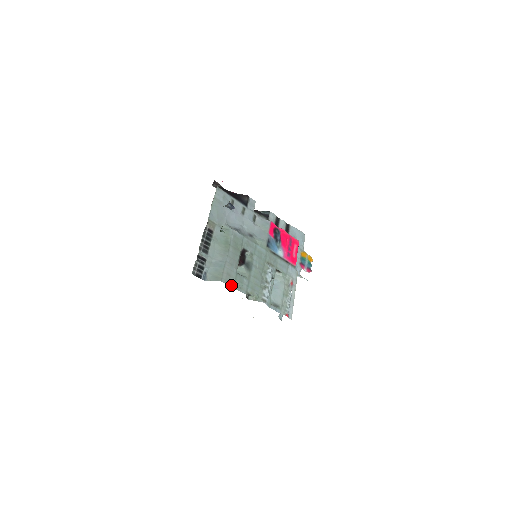
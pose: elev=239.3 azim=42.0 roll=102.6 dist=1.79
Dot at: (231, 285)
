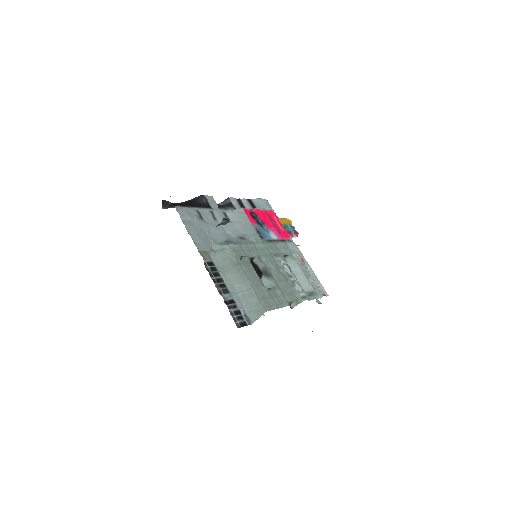
Dot at: (274, 307)
